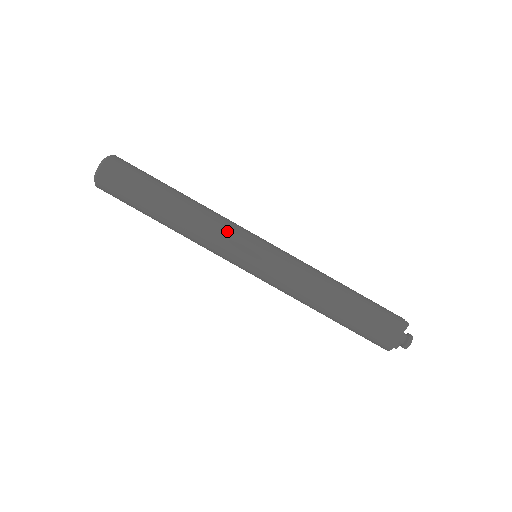
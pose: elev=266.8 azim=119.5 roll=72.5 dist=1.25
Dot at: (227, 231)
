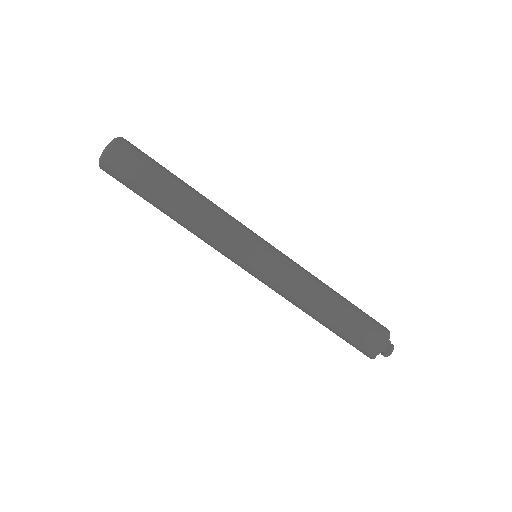
Dot at: (224, 240)
